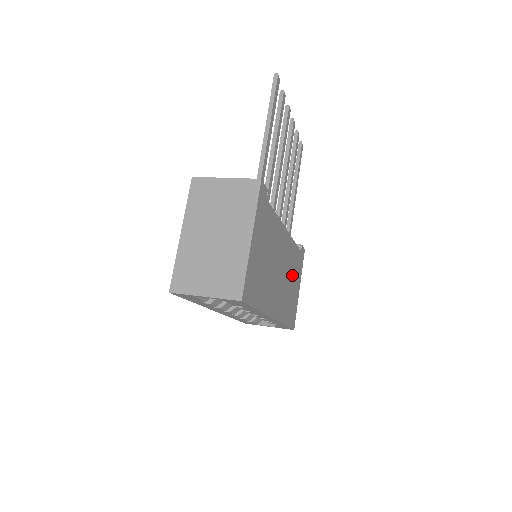
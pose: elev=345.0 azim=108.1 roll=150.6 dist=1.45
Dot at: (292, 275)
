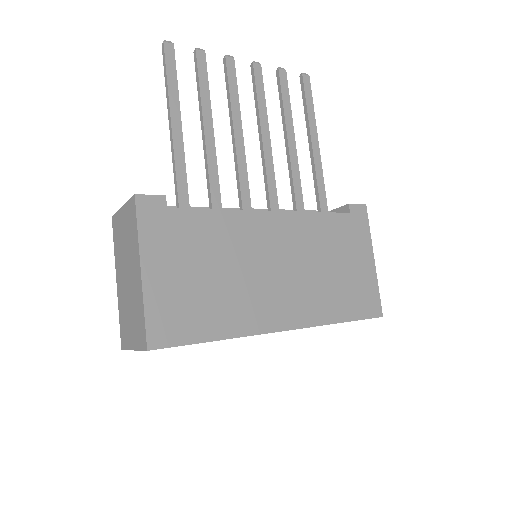
Dot at: (331, 254)
